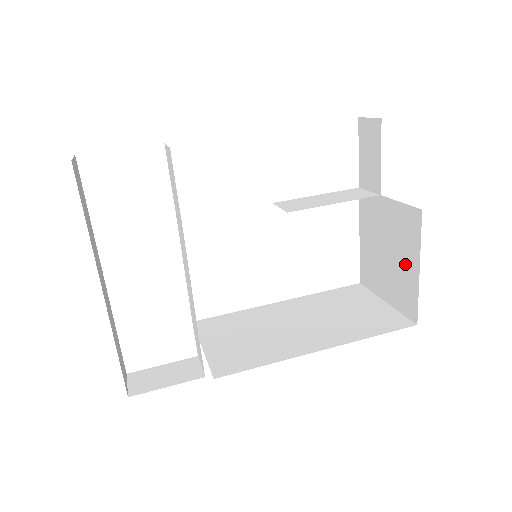
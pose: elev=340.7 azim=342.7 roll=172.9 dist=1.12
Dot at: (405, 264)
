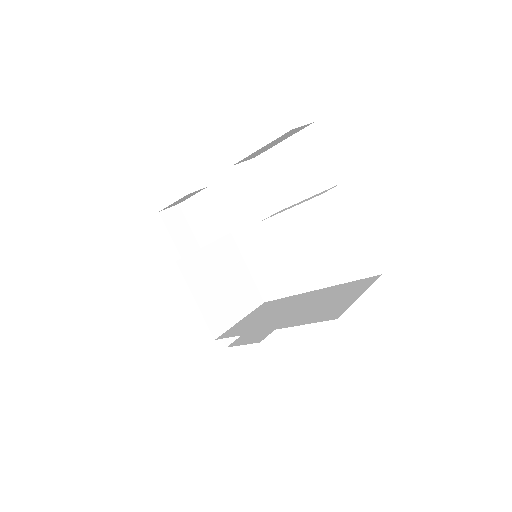
Dot at: occluded
